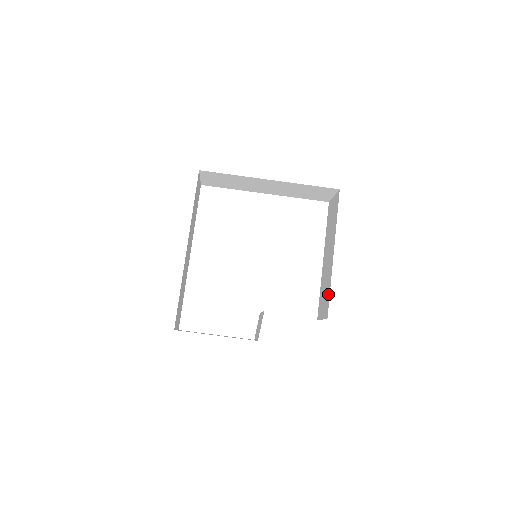
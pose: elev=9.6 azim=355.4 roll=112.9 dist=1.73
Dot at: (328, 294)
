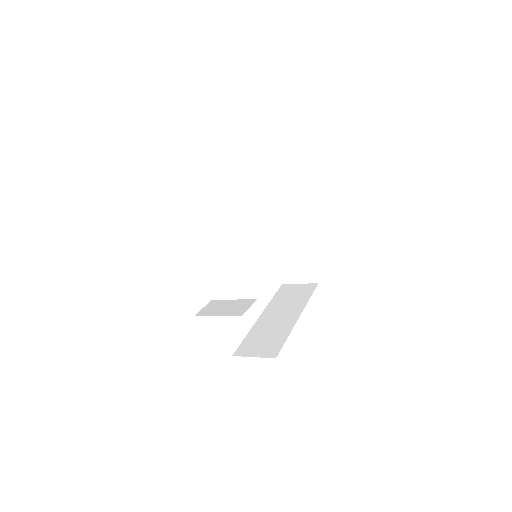
Dot at: (280, 341)
